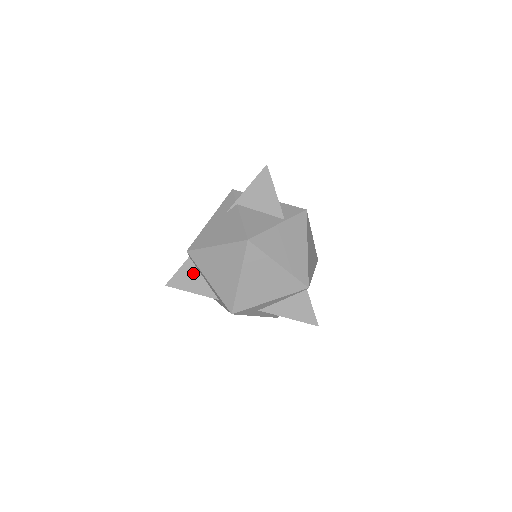
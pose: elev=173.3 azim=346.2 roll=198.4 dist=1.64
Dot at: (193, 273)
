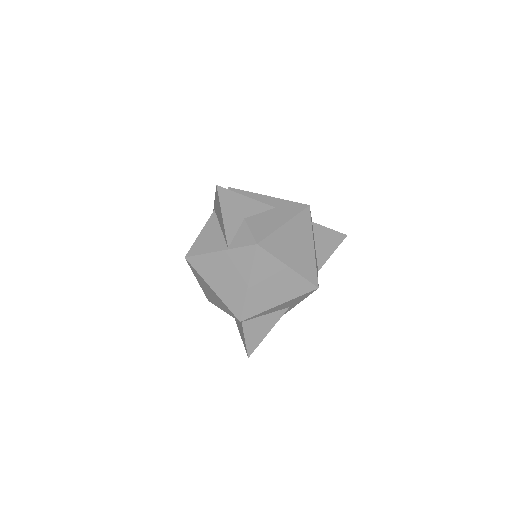
Dot at: occluded
